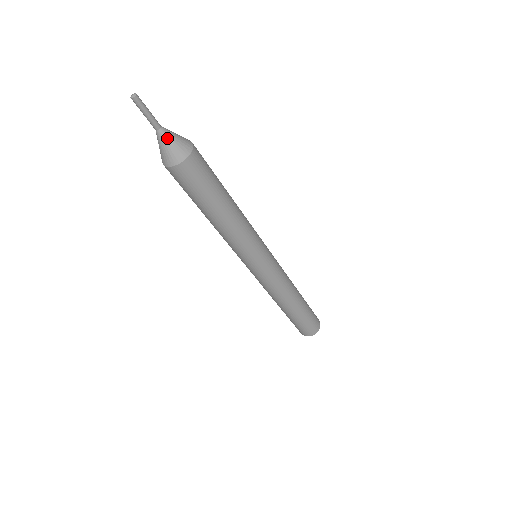
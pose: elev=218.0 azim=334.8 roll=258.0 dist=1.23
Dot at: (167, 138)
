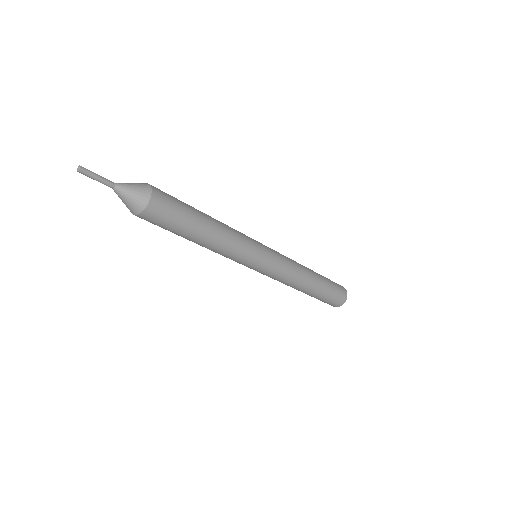
Dot at: (120, 196)
